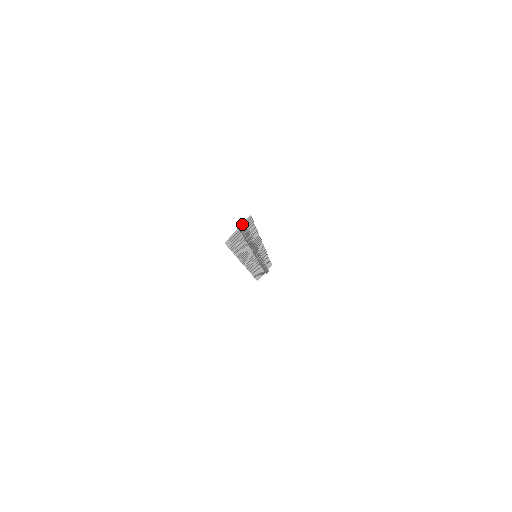
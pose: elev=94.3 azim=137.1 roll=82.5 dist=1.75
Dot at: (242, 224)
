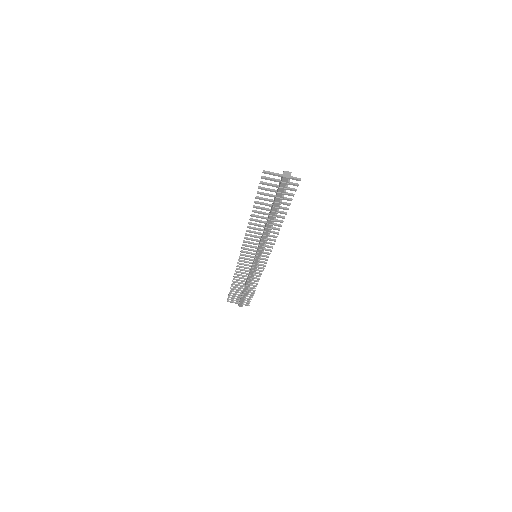
Dot at: (289, 174)
